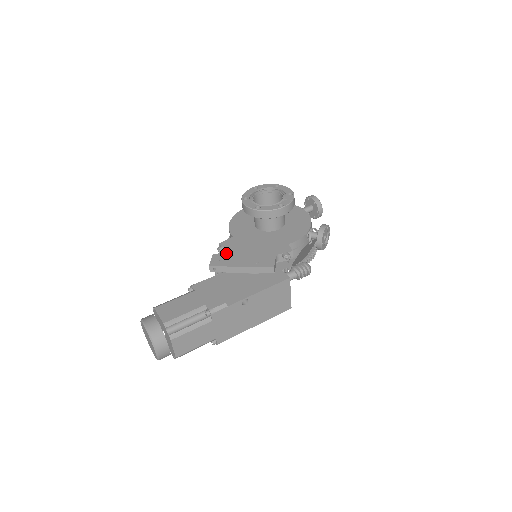
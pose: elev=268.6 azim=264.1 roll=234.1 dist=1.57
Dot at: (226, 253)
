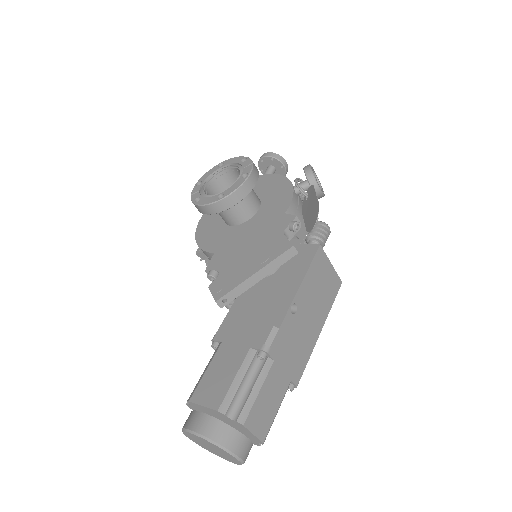
Dot at: (222, 274)
